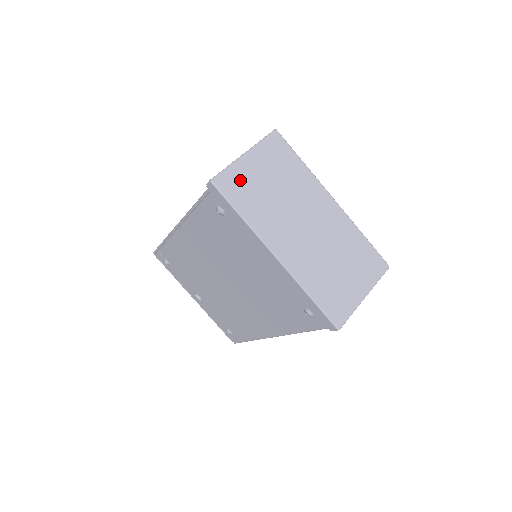
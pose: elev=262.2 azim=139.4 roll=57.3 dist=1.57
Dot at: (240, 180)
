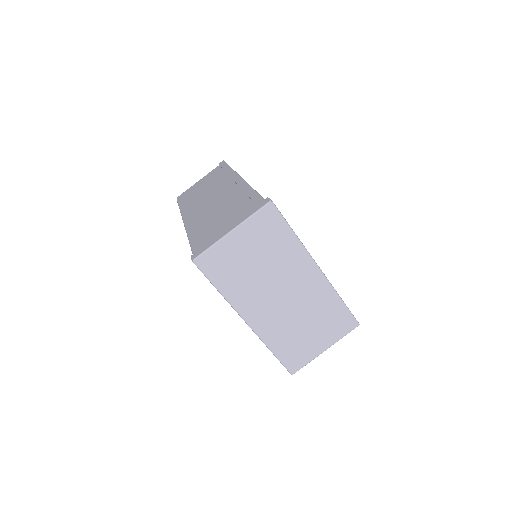
Dot at: (222, 258)
